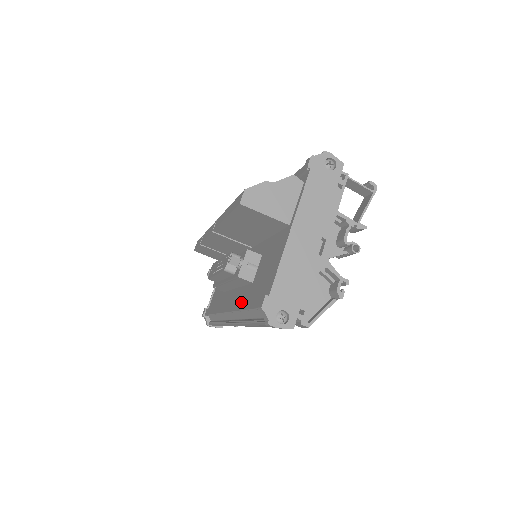
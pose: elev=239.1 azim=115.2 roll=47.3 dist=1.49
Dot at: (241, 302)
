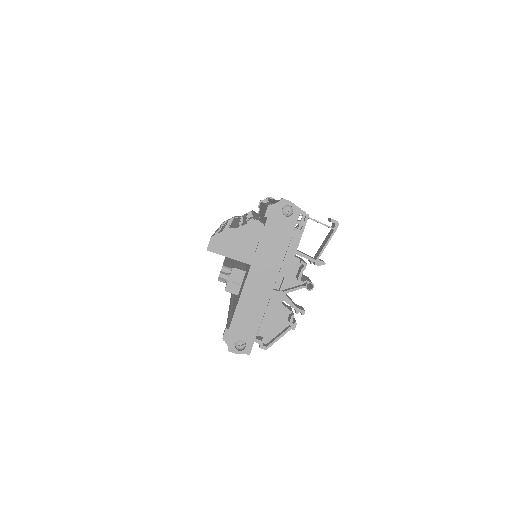
Dot at: (229, 310)
